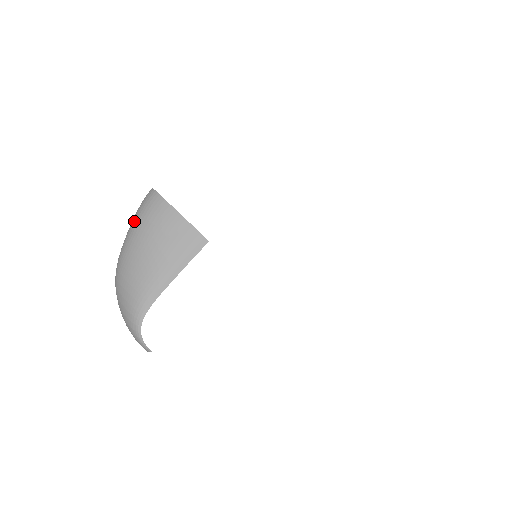
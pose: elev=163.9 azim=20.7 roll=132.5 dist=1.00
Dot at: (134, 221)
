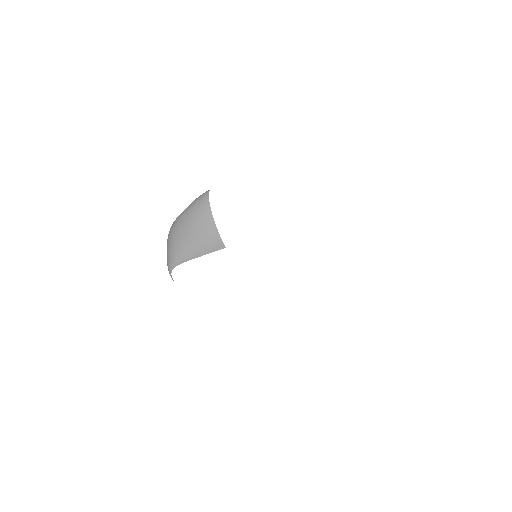
Dot at: (190, 208)
